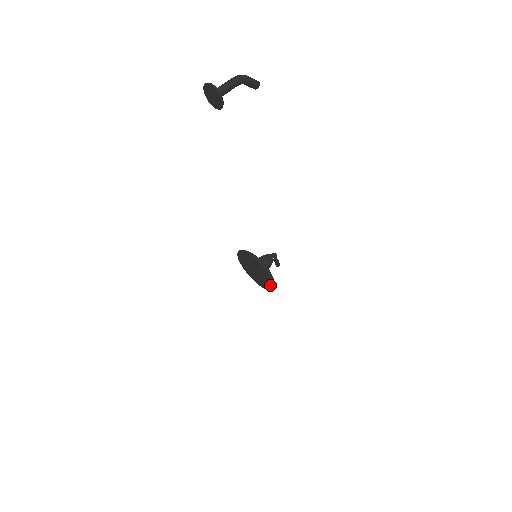
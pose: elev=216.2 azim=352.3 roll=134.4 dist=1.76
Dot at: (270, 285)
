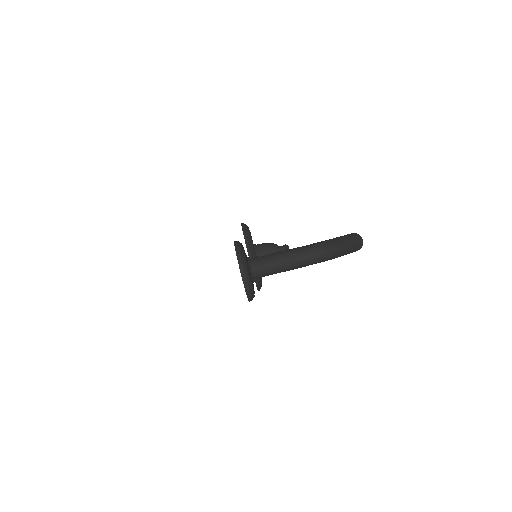
Dot at: occluded
